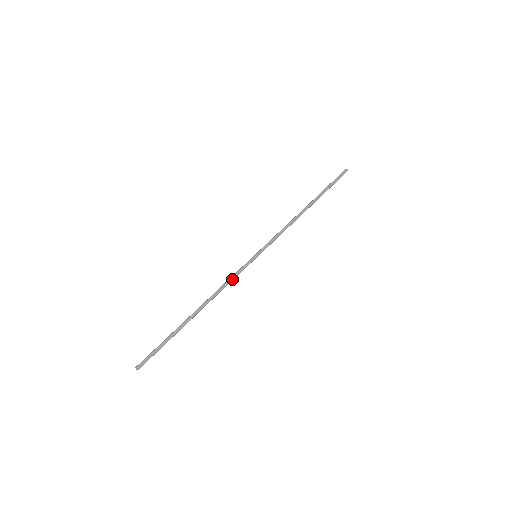
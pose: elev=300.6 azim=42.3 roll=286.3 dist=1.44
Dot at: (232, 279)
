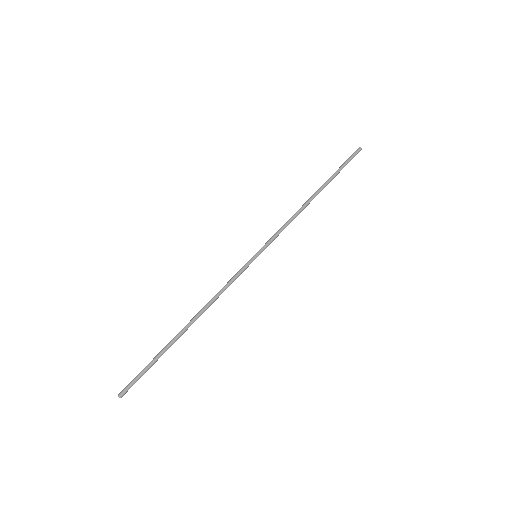
Dot at: (228, 285)
